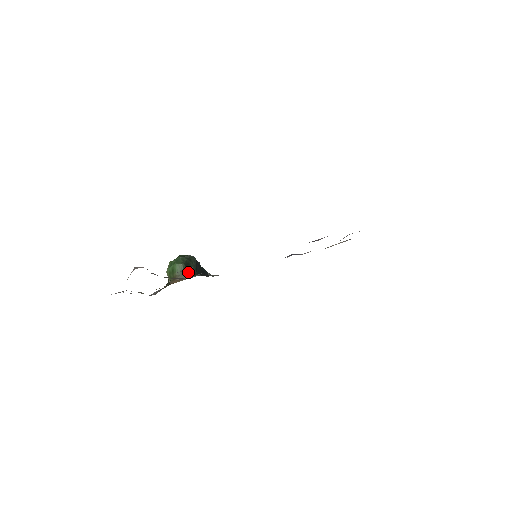
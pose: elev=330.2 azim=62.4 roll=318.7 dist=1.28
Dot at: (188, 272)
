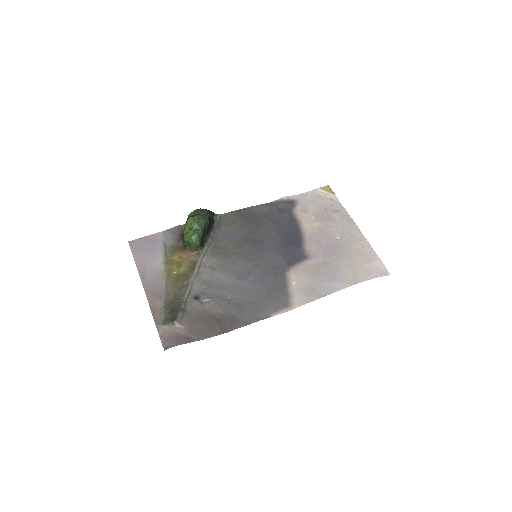
Dot at: (201, 245)
